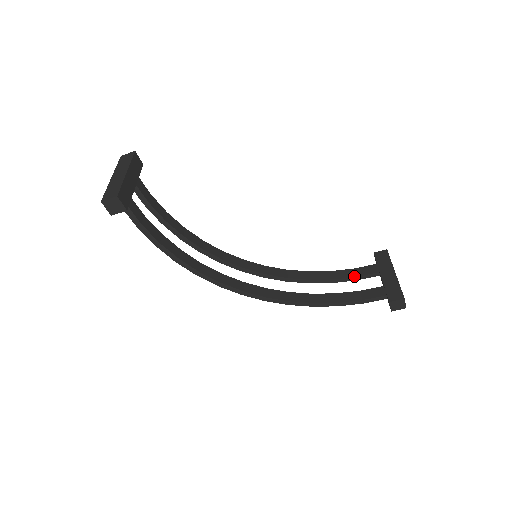
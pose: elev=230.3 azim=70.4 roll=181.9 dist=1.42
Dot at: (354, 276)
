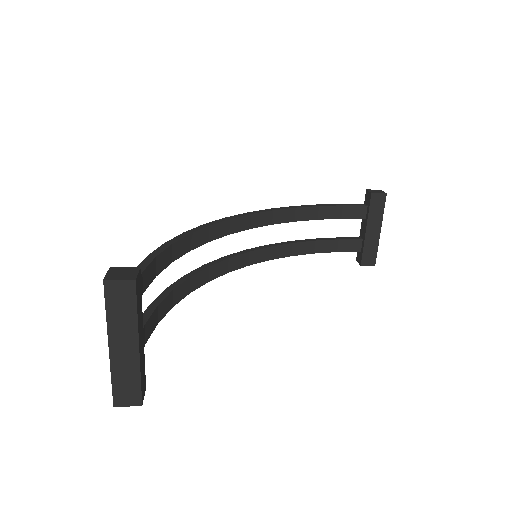
Dot at: (340, 218)
